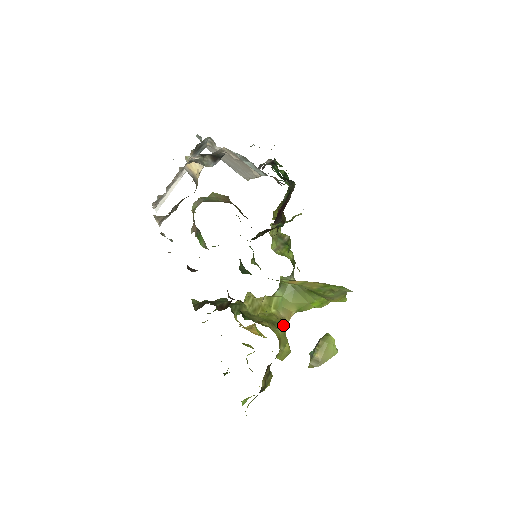
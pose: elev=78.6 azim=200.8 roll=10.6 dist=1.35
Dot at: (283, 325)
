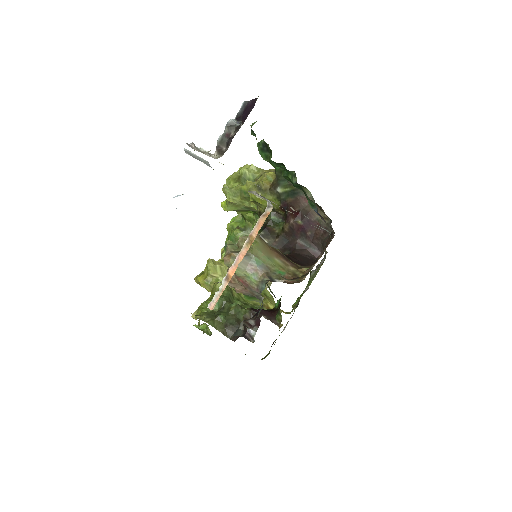
Dot at: occluded
